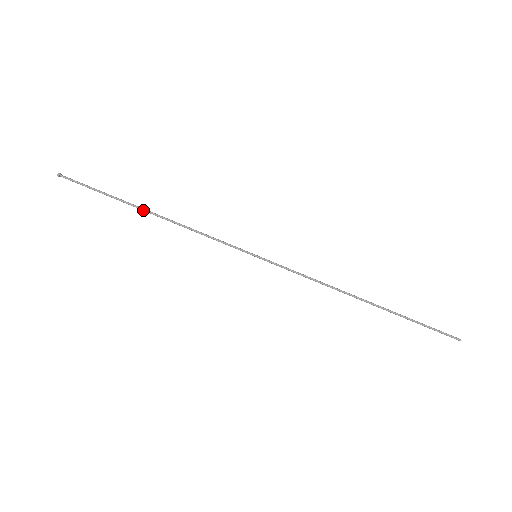
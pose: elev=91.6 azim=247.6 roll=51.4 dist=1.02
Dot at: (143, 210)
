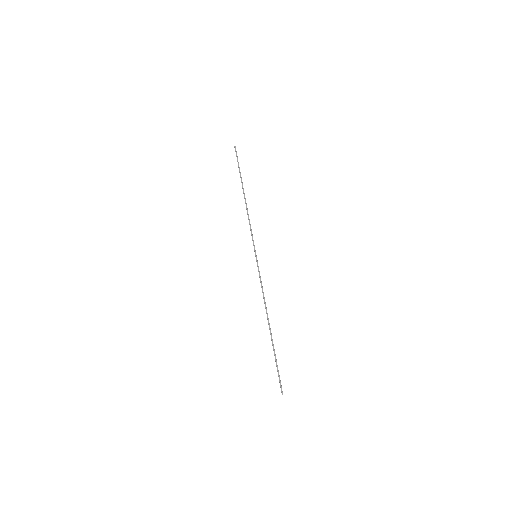
Dot at: (243, 191)
